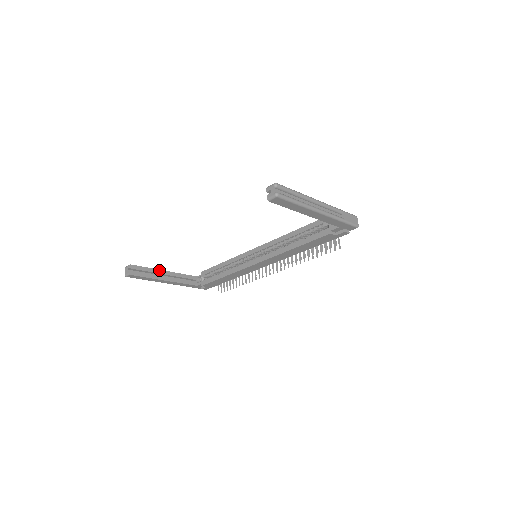
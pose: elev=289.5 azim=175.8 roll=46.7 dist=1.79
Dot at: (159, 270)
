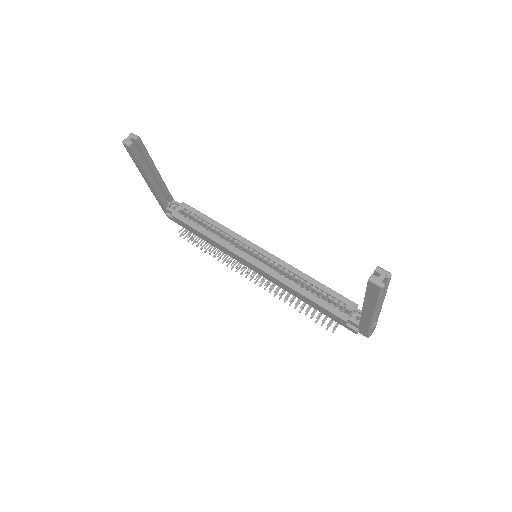
Dot at: (155, 166)
